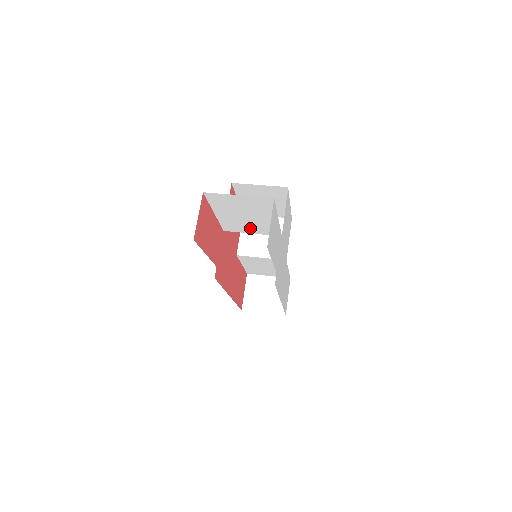
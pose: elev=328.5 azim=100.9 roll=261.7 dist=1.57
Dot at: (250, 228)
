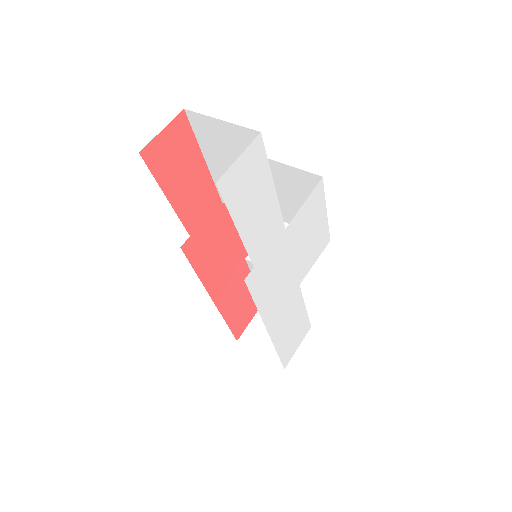
Dot at: occluded
